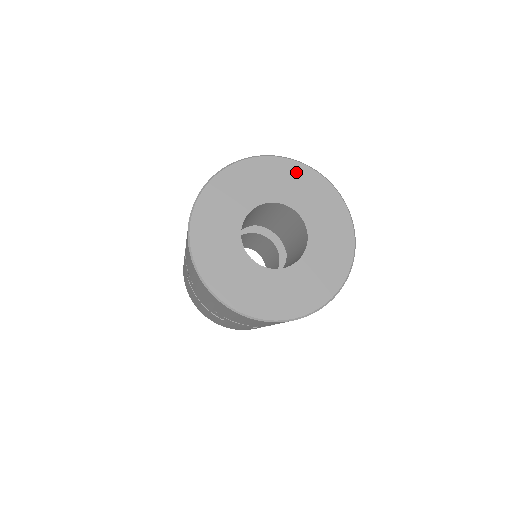
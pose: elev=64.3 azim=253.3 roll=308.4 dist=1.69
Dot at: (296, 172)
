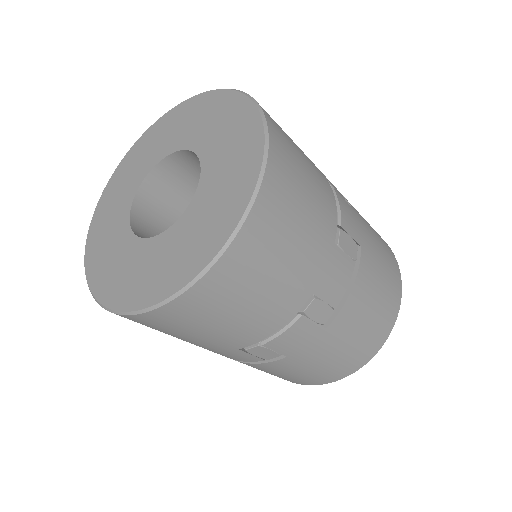
Dot at: (154, 133)
